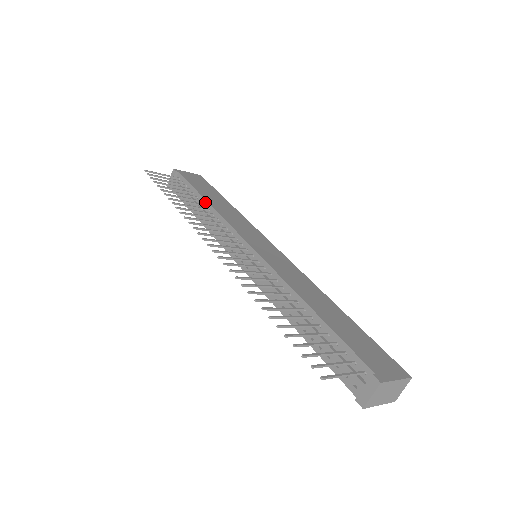
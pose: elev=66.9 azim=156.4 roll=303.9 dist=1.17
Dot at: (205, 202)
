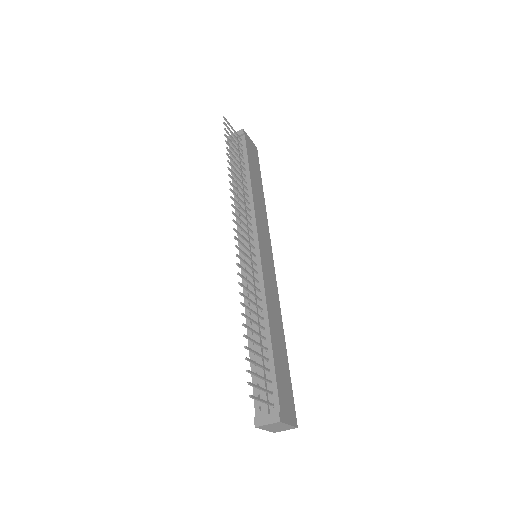
Dot at: (249, 181)
